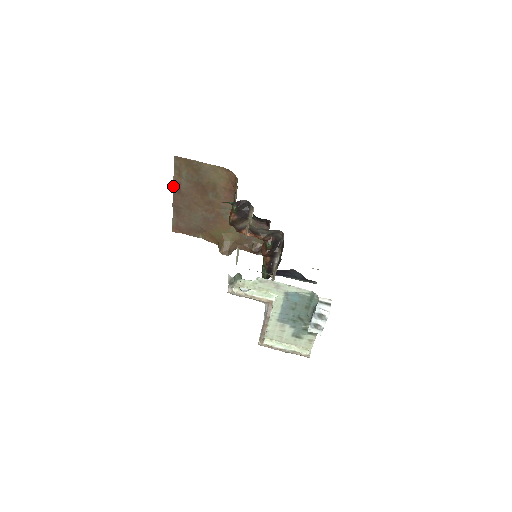
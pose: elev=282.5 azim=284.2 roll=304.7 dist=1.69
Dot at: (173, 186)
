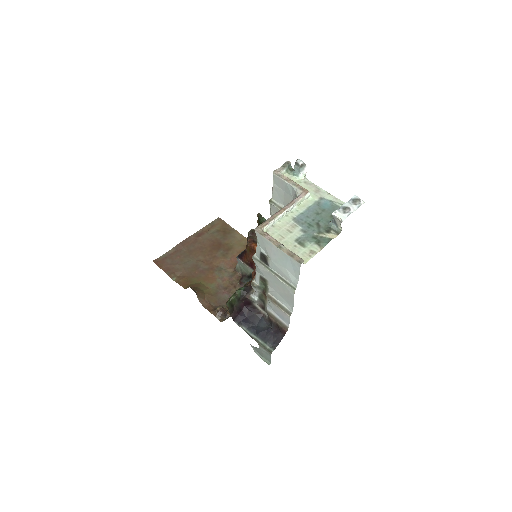
Dot at: (195, 233)
